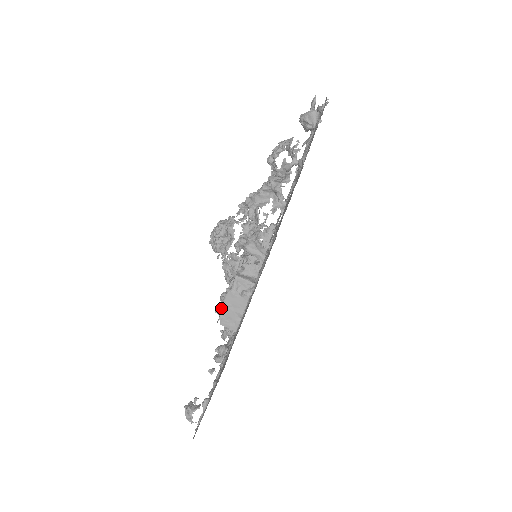
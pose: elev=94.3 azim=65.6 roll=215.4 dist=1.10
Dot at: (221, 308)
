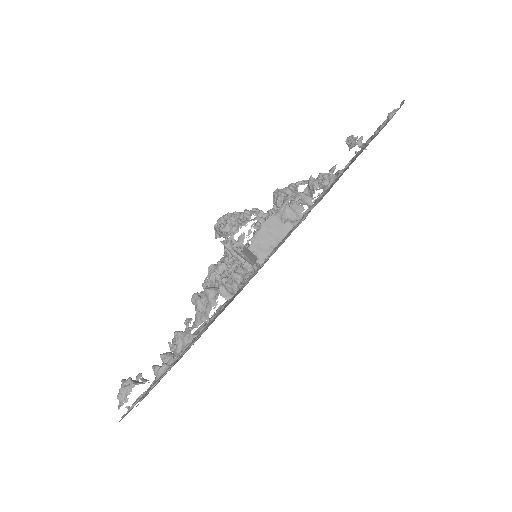
Dot at: occluded
